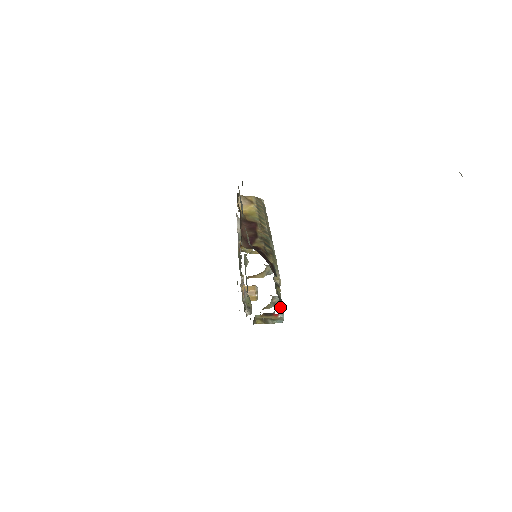
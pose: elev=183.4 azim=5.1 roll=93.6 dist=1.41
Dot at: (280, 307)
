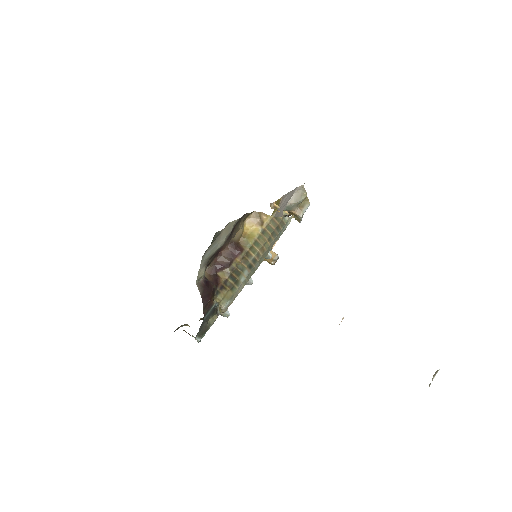
Dot at: (200, 334)
